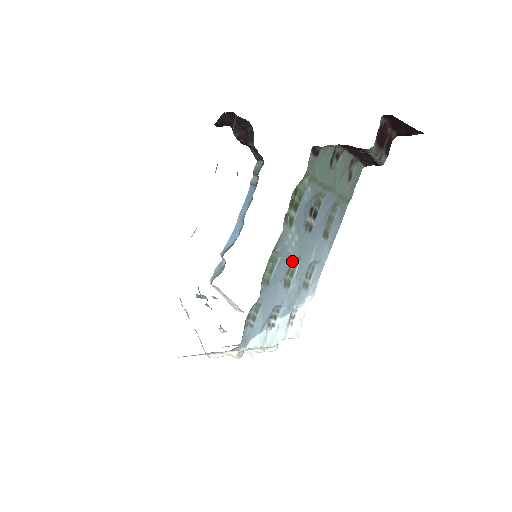
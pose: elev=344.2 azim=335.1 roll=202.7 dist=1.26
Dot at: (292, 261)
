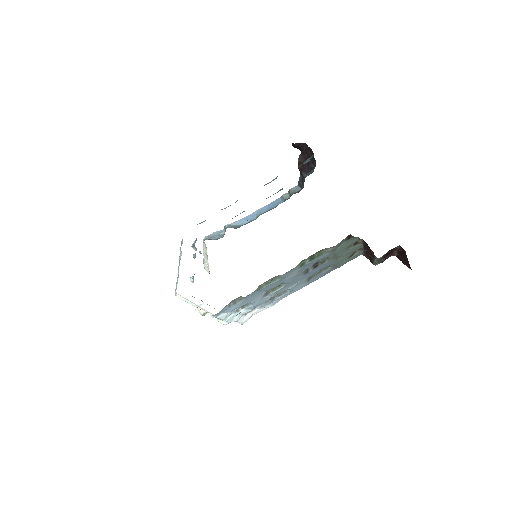
Dot at: (281, 283)
